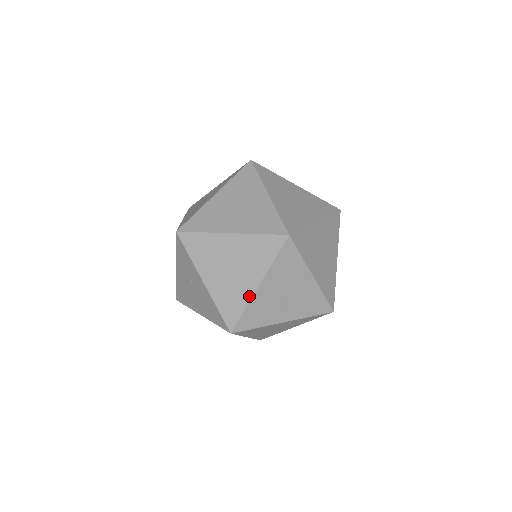
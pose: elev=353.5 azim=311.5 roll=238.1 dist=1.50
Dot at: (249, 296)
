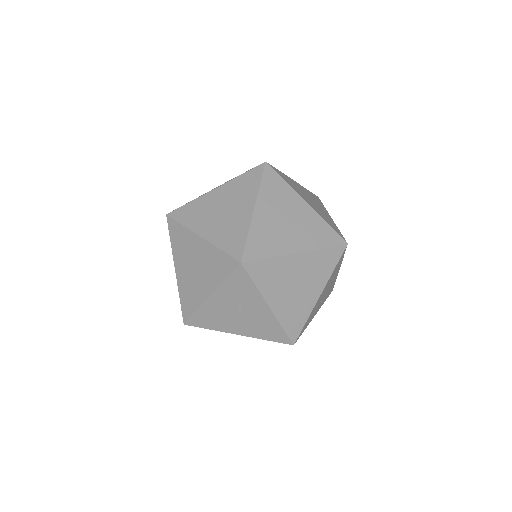
Dot at: (312, 307)
